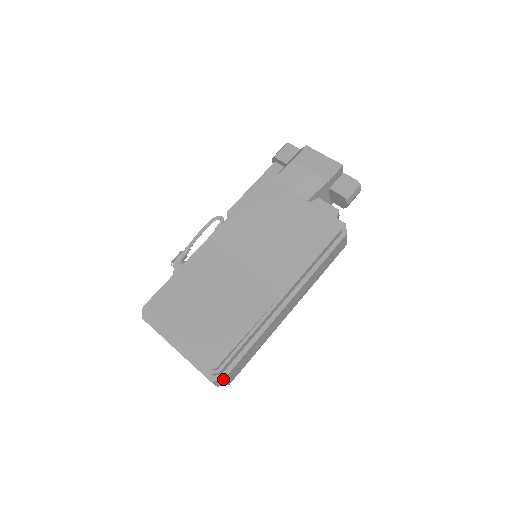
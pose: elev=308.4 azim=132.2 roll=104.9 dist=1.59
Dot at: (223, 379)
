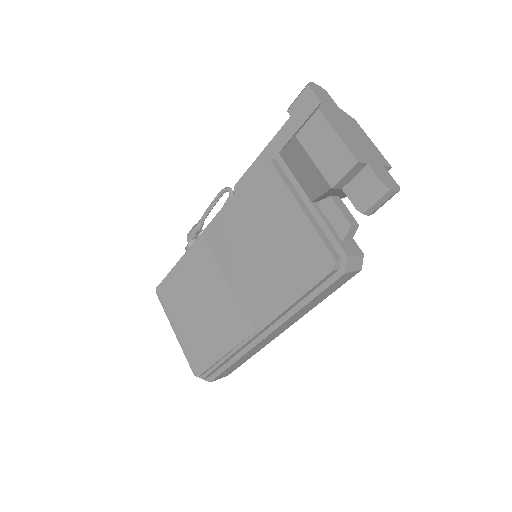
Dot at: occluded
